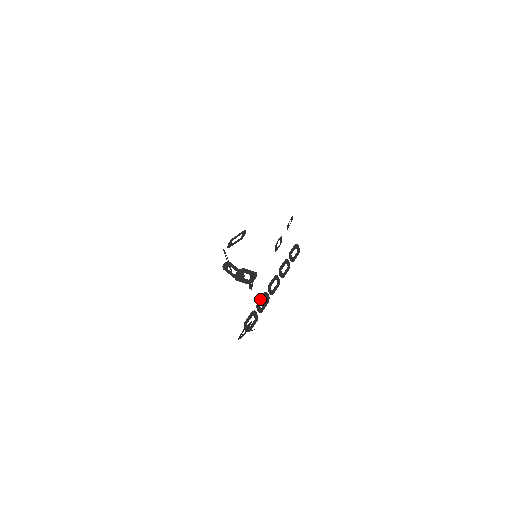
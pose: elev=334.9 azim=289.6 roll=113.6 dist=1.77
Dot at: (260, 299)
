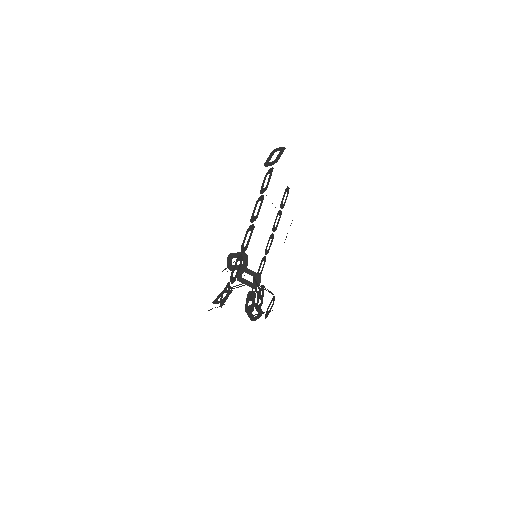
Dot at: (259, 268)
